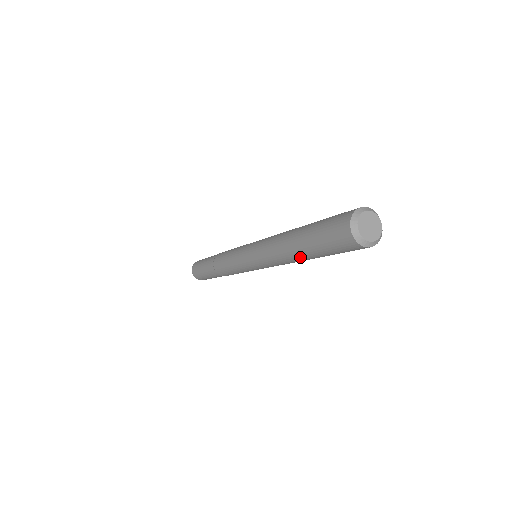
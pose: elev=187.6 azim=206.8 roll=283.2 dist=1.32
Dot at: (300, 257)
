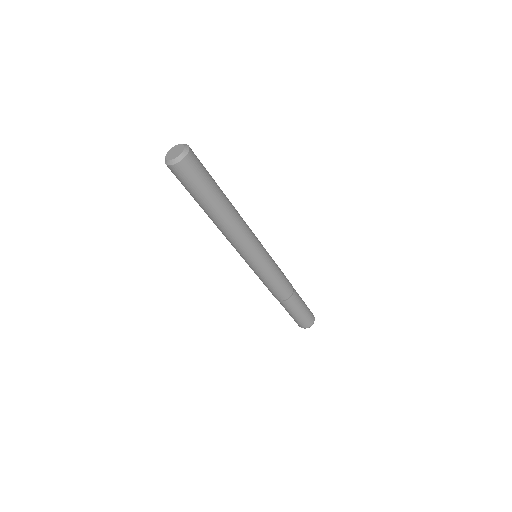
Dot at: occluded
